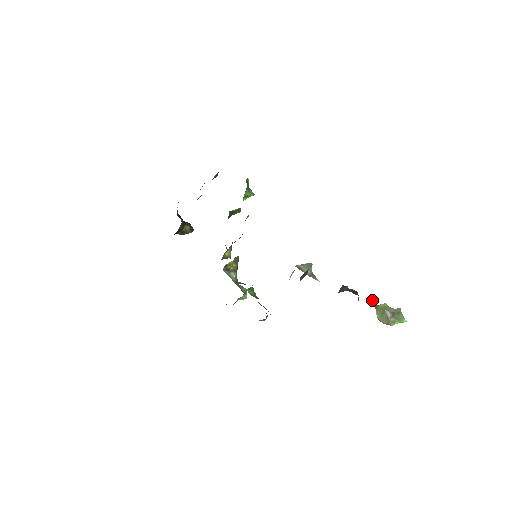
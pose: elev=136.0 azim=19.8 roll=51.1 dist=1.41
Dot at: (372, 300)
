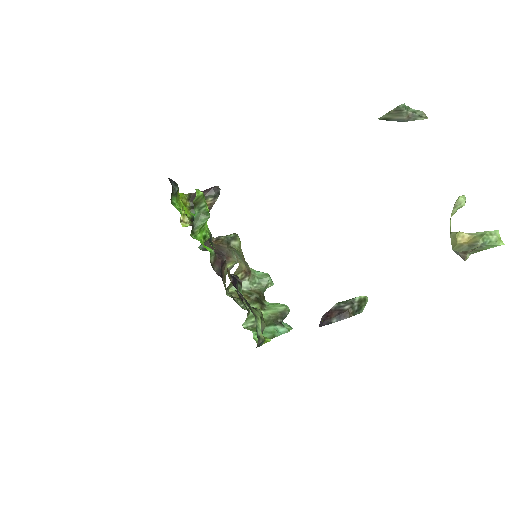
Dot at: occluded
